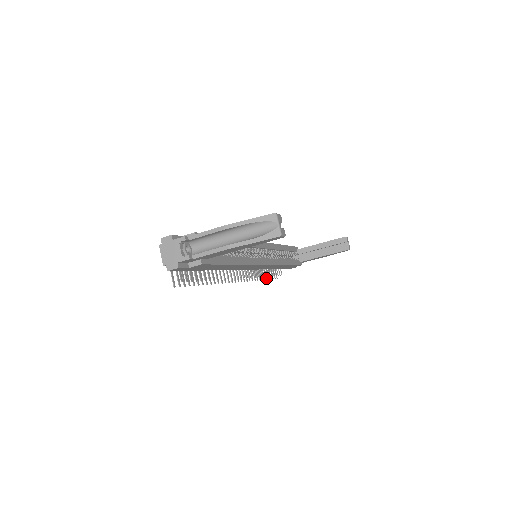
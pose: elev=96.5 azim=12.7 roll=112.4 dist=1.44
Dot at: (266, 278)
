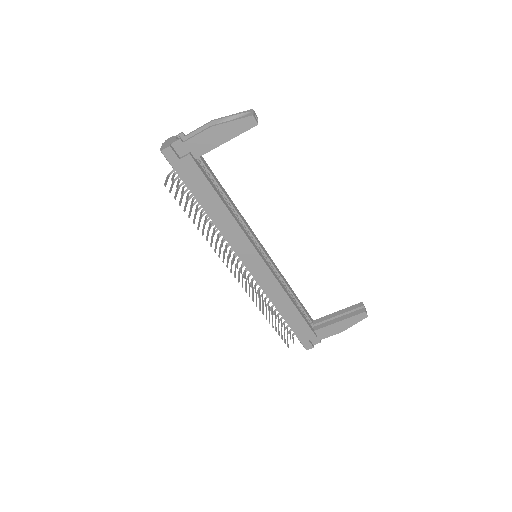
Dot at: (272, 325)
